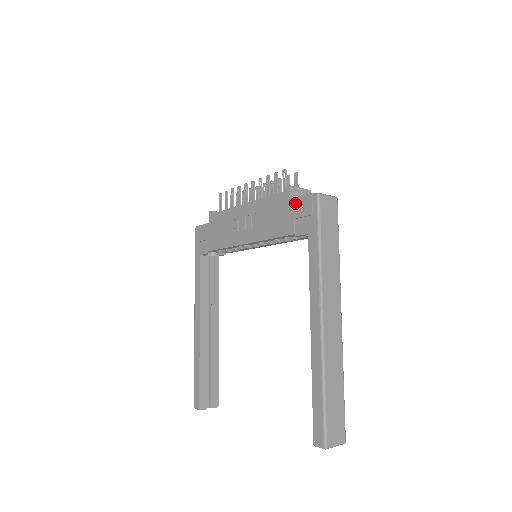
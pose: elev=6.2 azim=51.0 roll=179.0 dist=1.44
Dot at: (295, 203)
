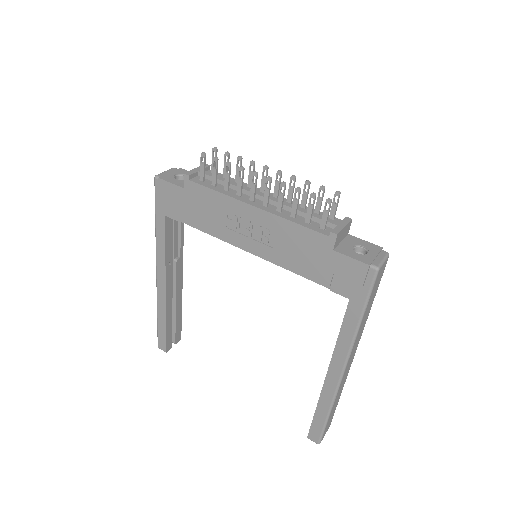
Dot at: (340, 260)
